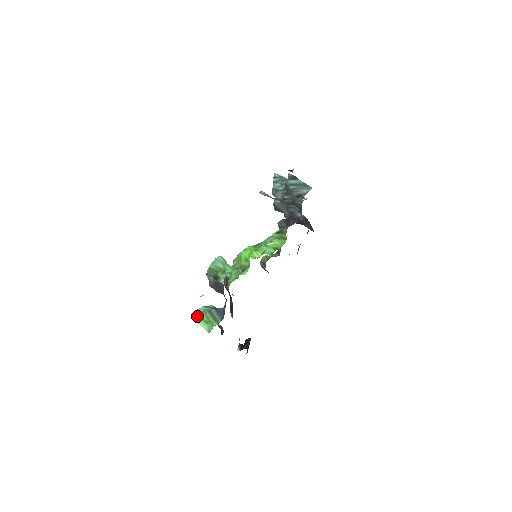
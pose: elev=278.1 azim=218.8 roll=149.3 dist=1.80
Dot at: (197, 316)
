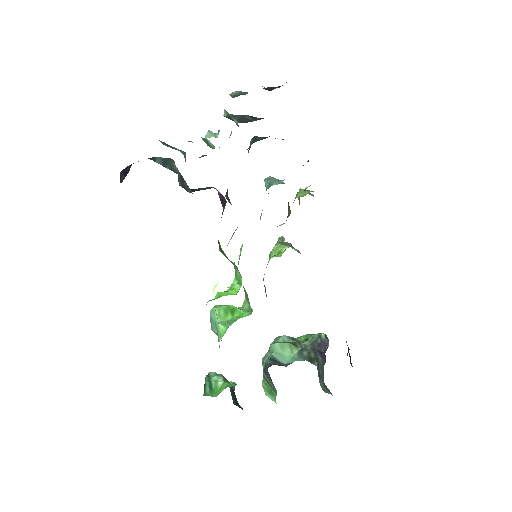
Dot at: occluded
